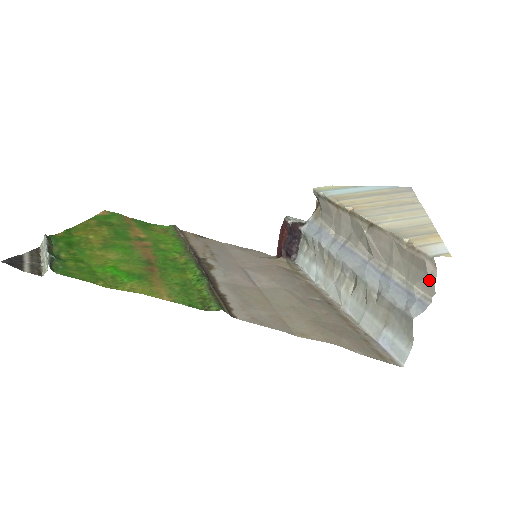
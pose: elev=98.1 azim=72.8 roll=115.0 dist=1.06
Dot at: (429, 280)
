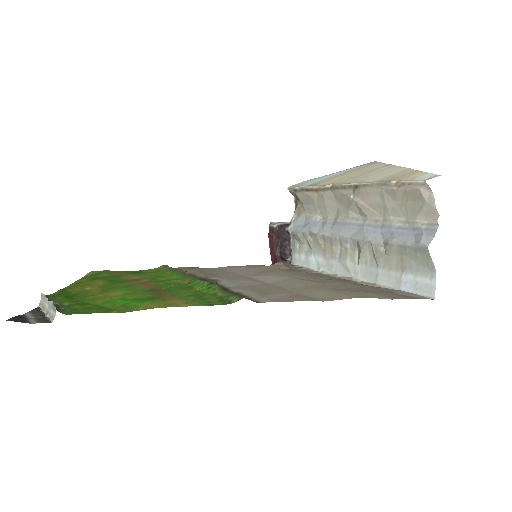
Dot at: (429, 206)
